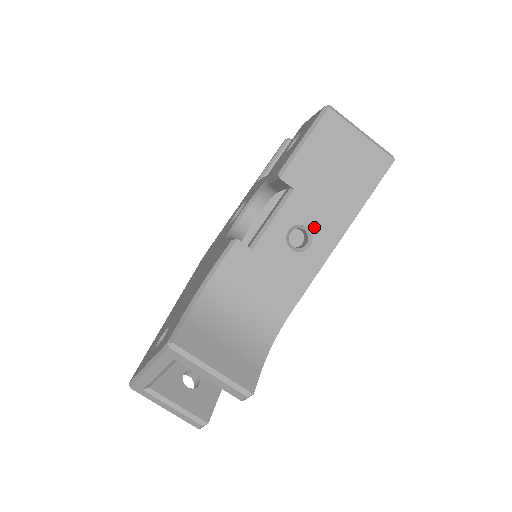
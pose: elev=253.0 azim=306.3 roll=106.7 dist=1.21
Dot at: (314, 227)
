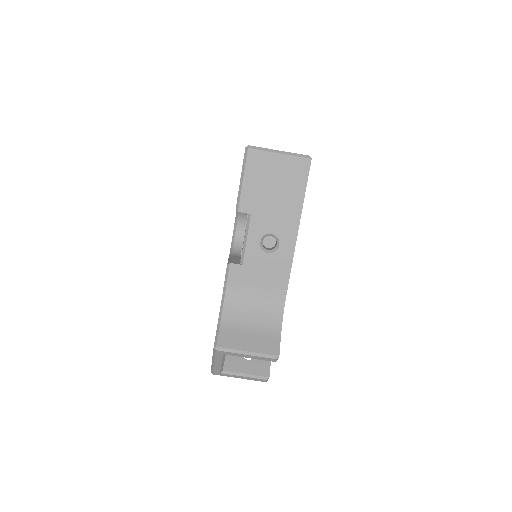
Dot at: (276, 232)
